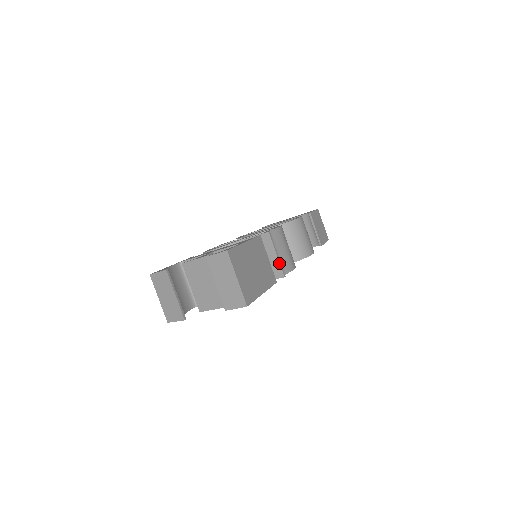
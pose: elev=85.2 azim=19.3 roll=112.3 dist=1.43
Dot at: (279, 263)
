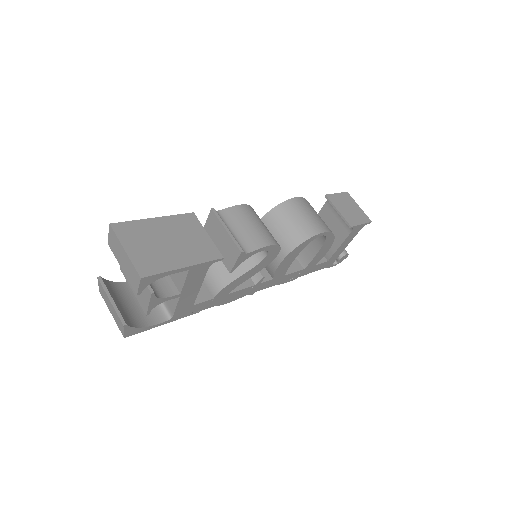
Dot at: (231, 239)
